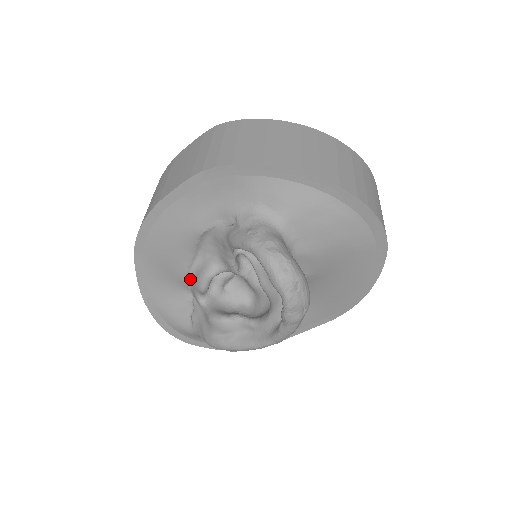
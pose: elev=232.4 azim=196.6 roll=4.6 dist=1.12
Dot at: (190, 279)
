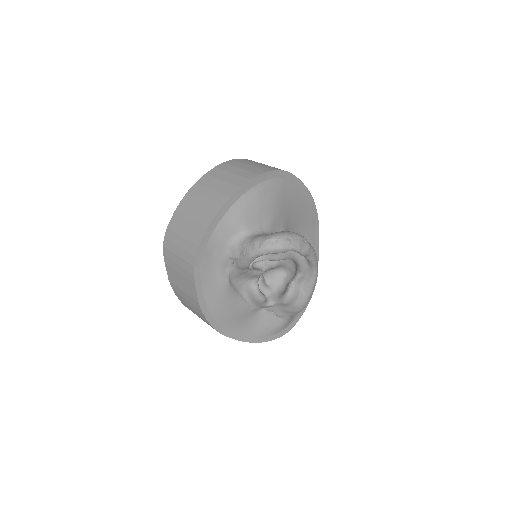
Dot at: (253, 305)
